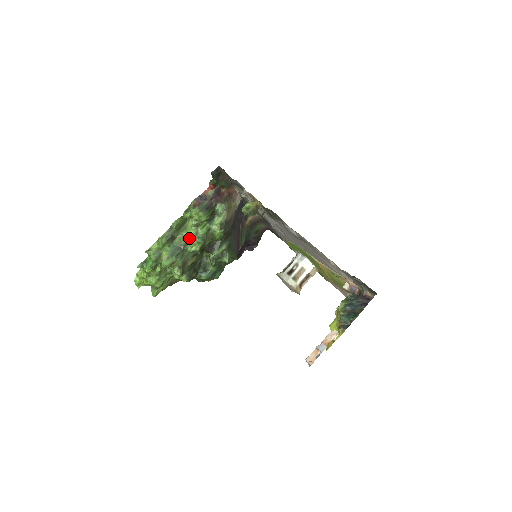
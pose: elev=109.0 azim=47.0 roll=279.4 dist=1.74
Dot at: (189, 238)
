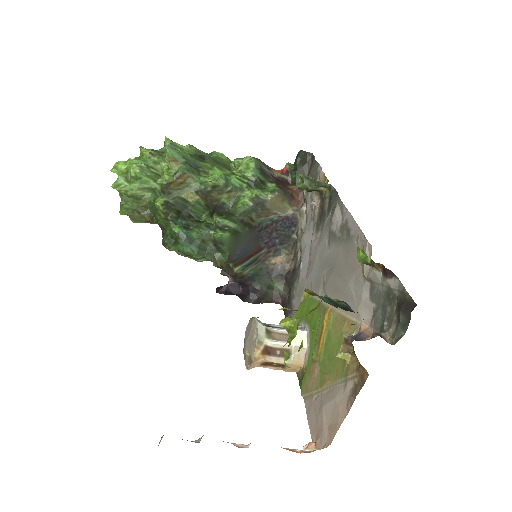
Dot at: (215, 172)
